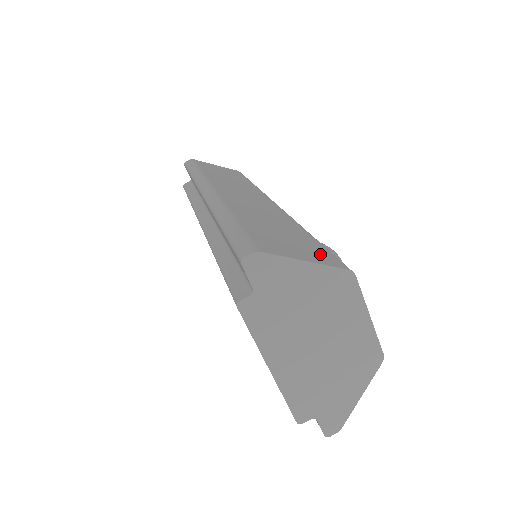
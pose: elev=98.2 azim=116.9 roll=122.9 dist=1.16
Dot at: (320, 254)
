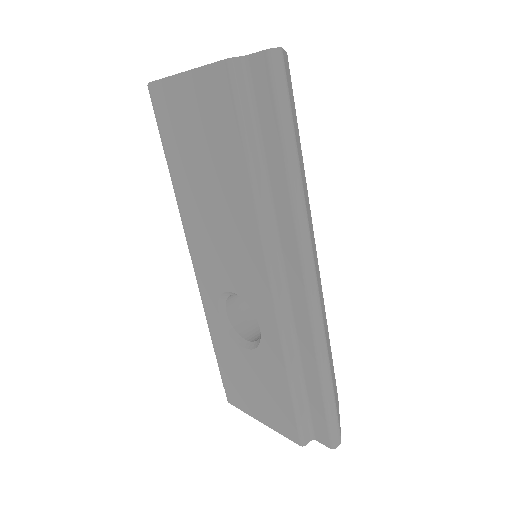
Dot at: occluded
